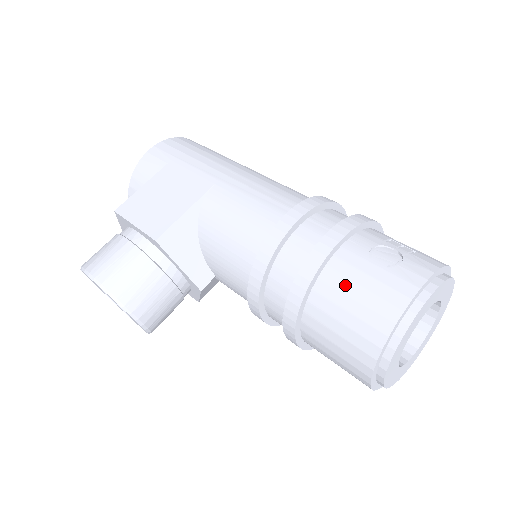
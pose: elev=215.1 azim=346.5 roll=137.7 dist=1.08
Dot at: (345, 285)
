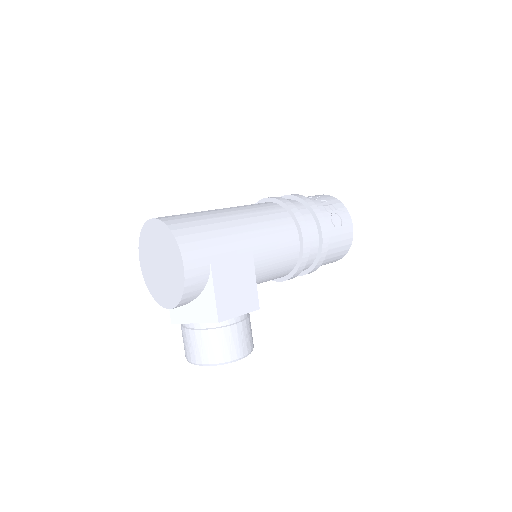
Dot at: (334, 245)
